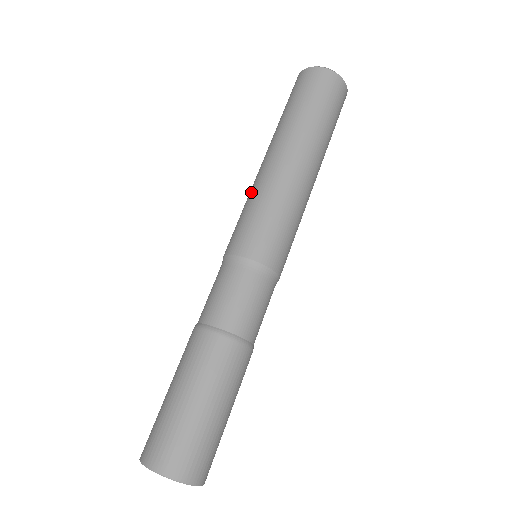
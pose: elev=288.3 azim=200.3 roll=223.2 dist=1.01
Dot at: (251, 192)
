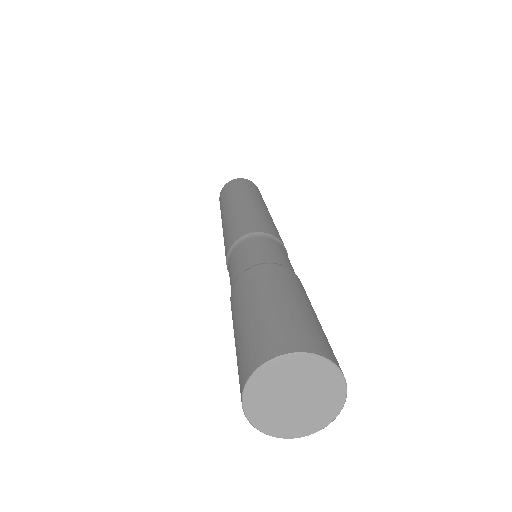
Dot at: (234, 216)
